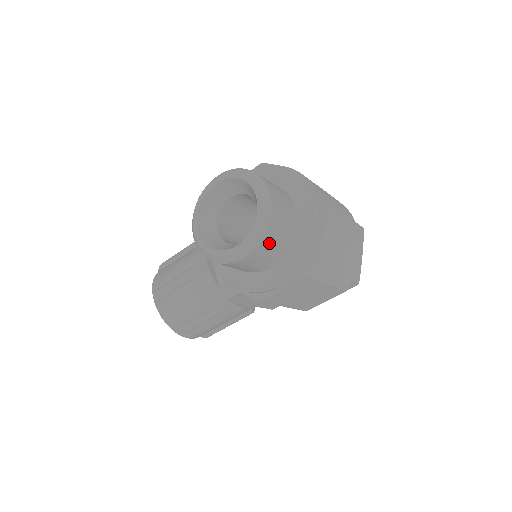
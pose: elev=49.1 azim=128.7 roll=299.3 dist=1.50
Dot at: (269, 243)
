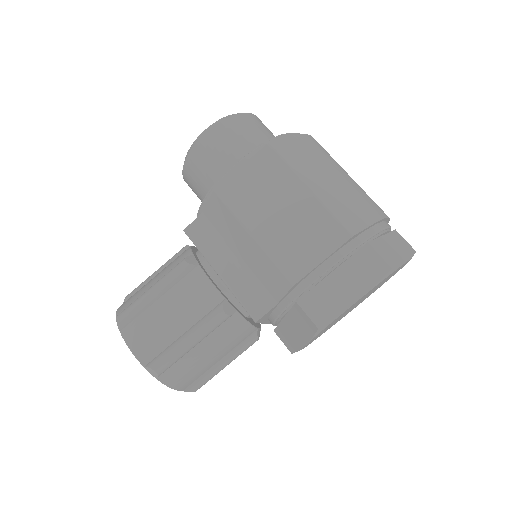
Dot at: (238, 127)
